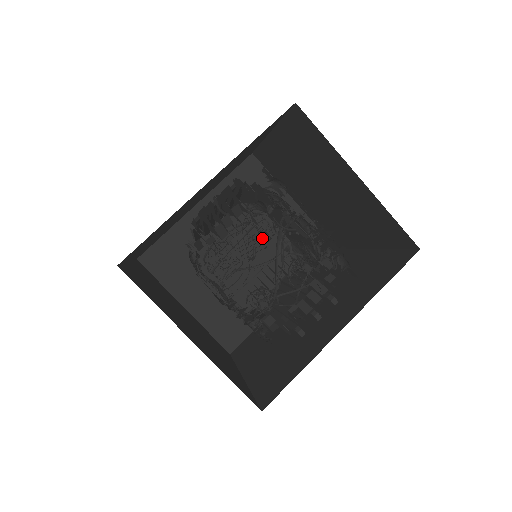
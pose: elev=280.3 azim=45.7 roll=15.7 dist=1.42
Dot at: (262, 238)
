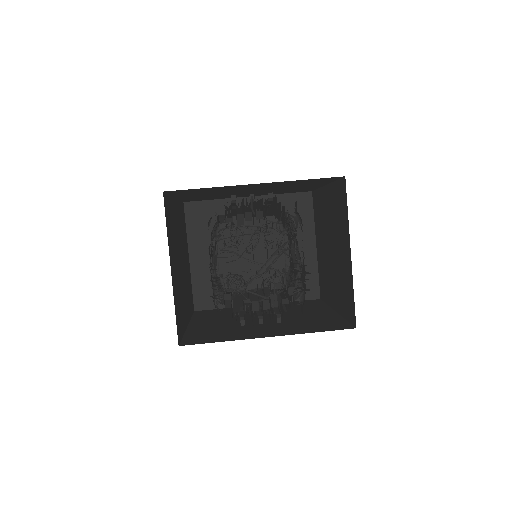
Dot at: occluded
